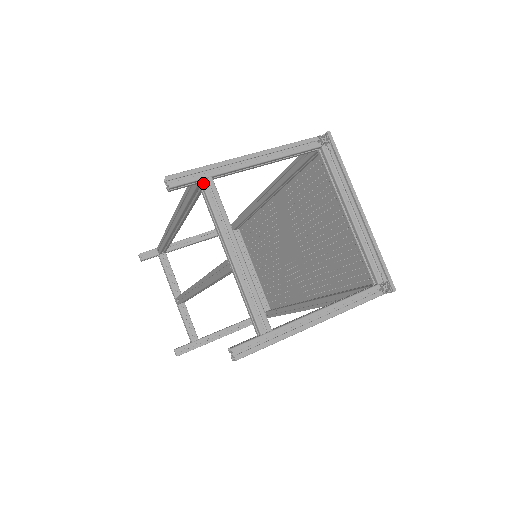
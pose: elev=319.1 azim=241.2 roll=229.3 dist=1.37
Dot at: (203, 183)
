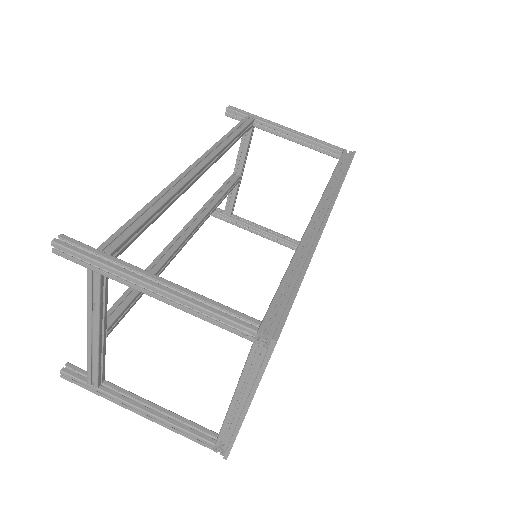
Dot at: (88, 273)
